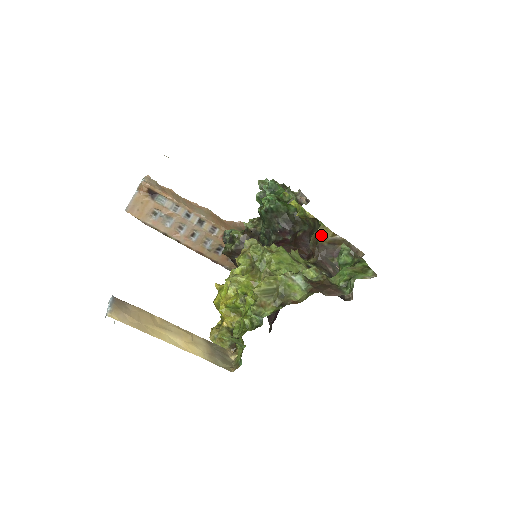
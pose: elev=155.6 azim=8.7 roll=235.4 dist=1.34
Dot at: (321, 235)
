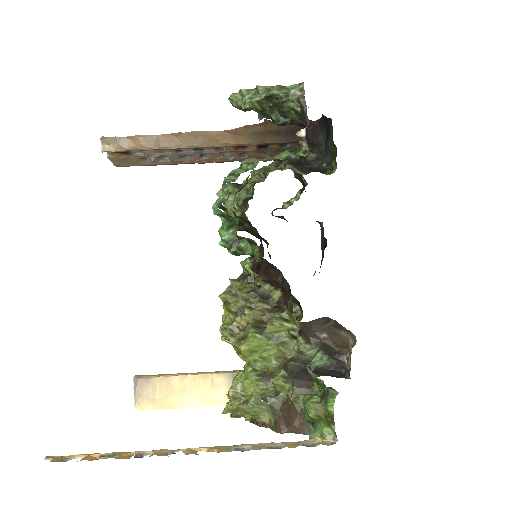
Dot at: (292, 321)
